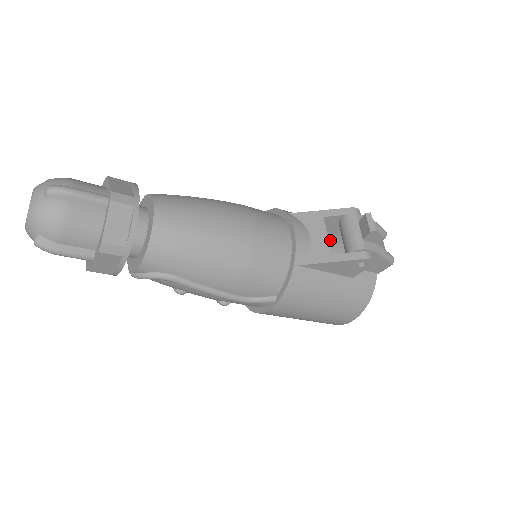
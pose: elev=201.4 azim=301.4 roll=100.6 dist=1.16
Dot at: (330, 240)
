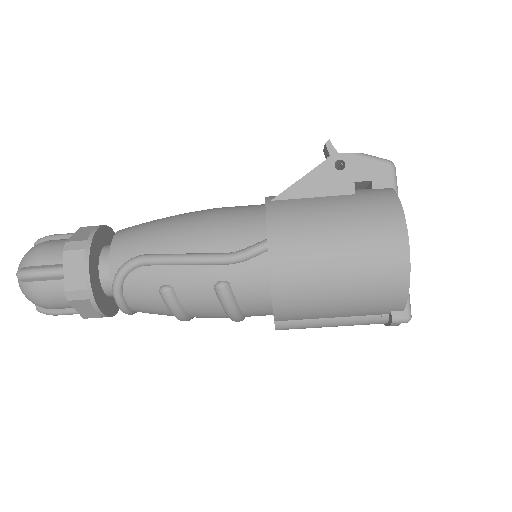
Dot at: occluded
